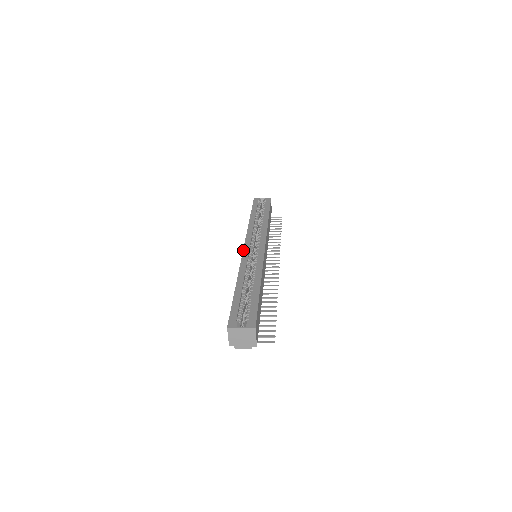
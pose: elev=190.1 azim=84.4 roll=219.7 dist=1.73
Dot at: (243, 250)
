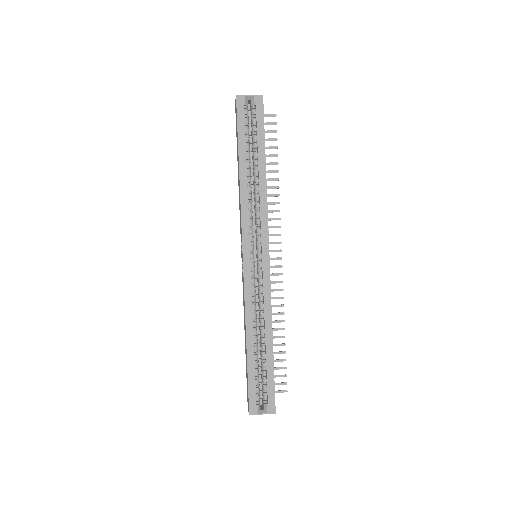
Dot at: (243, 266)
